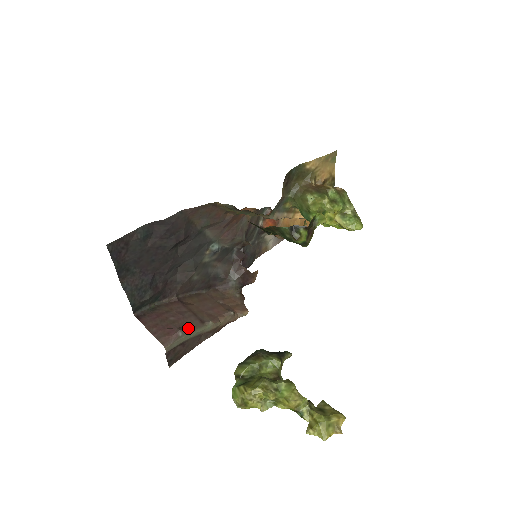
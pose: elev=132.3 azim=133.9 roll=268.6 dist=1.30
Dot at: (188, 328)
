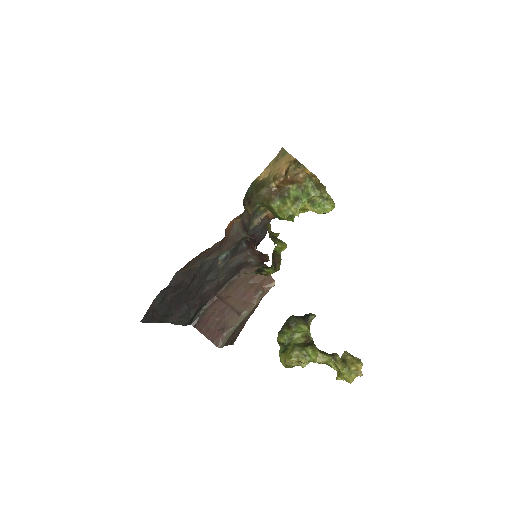
Dot at: (230, 326)
